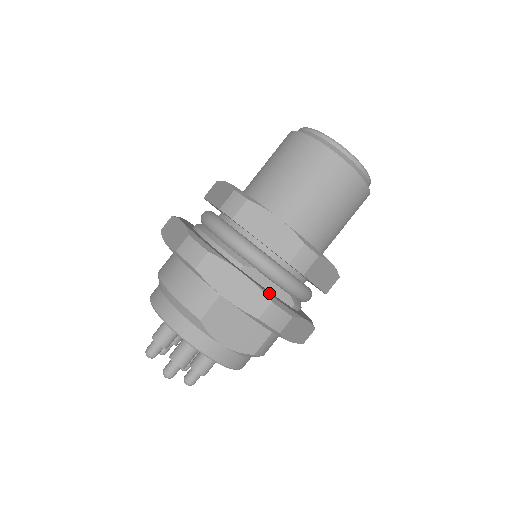
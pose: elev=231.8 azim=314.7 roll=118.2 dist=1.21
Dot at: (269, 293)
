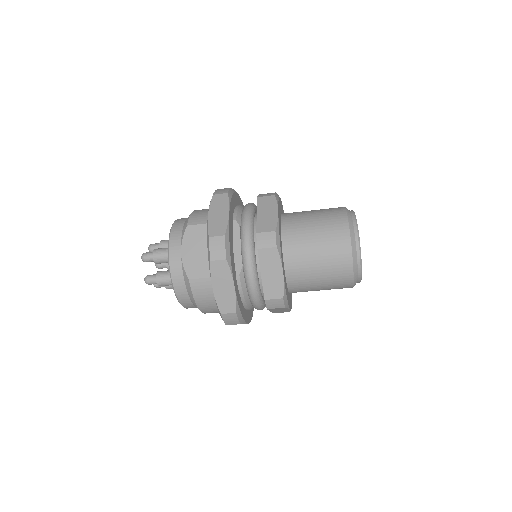
Dot at: (230, 236)
